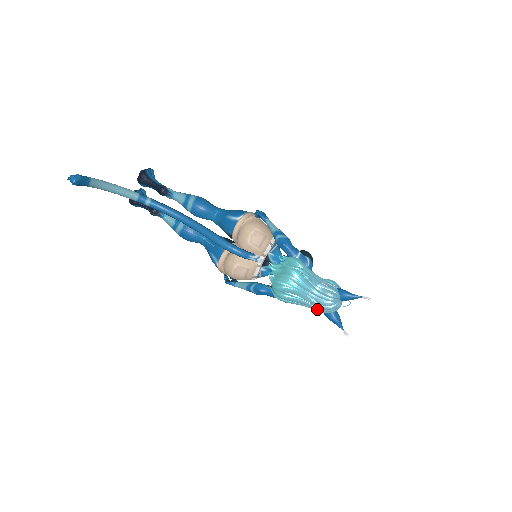
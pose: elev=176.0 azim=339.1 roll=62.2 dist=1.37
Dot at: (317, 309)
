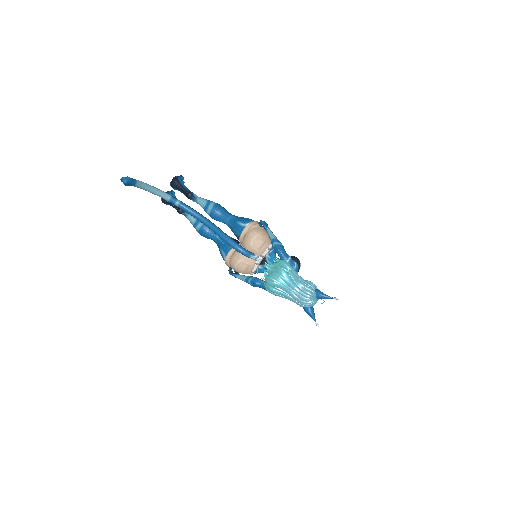
Dot at: (297, 303)
